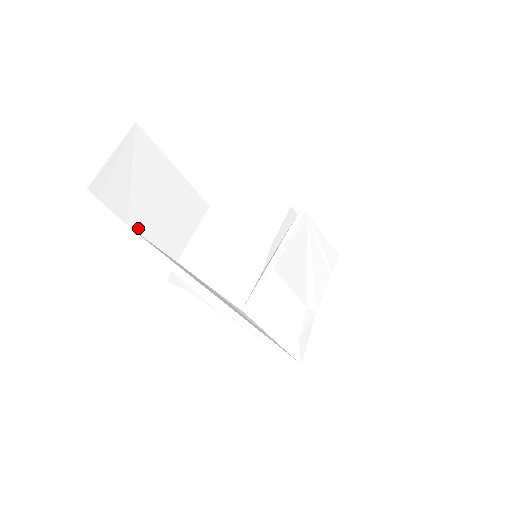
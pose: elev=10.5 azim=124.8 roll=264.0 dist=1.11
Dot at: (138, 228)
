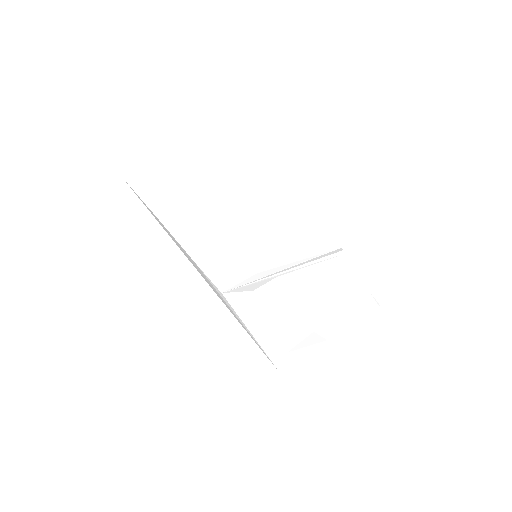
Dot at: (132, 184)
